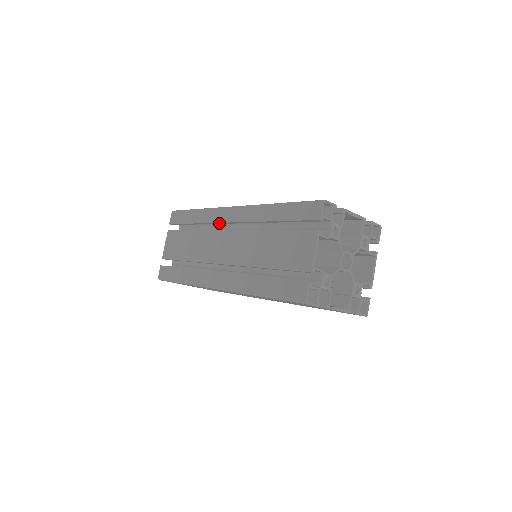
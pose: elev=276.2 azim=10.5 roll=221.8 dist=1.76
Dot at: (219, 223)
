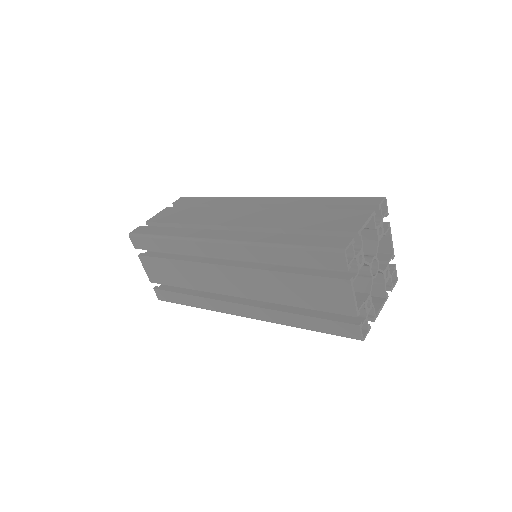
Dot at: (242, 206)
